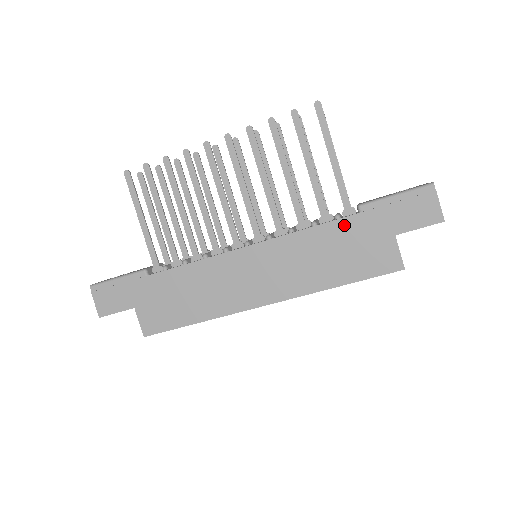
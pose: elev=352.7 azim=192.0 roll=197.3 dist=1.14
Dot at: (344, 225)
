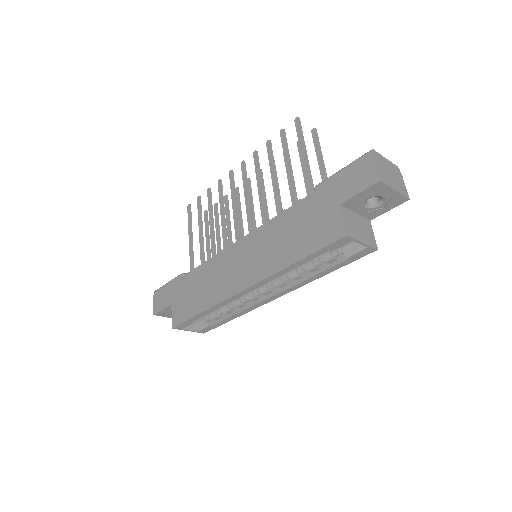
Dot at: (302, 206)
